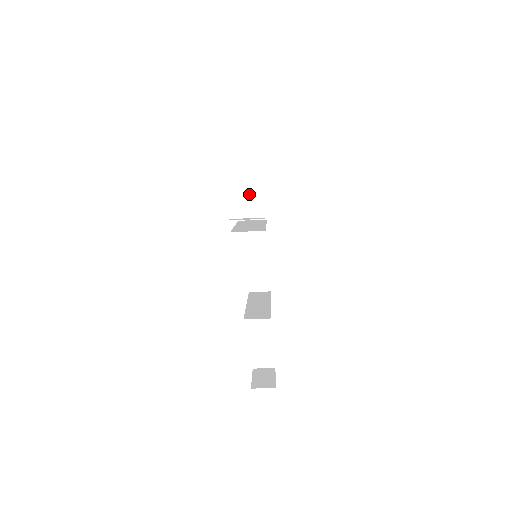
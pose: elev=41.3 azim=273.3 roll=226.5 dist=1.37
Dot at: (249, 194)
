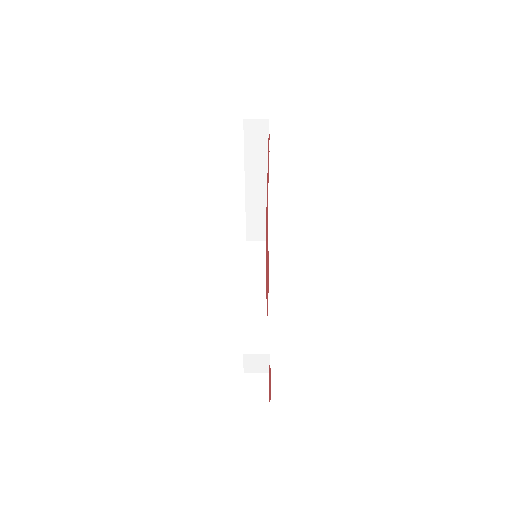
Dot at: (250, 252)
